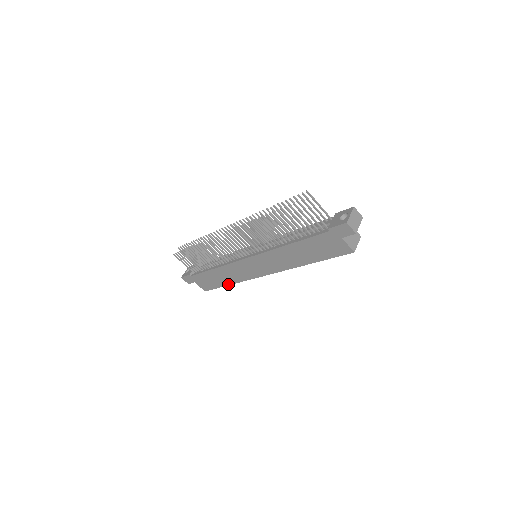
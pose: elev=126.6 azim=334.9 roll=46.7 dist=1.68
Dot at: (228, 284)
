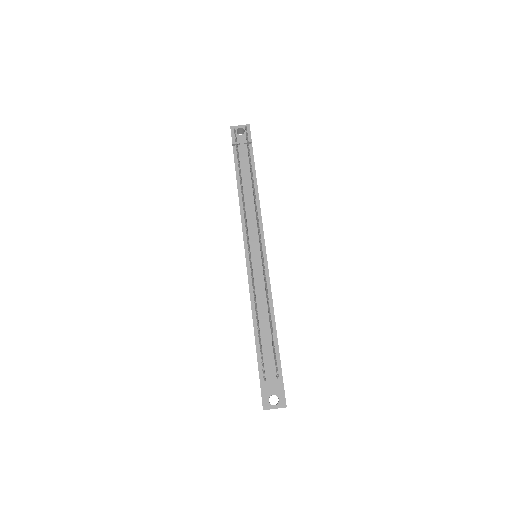
Dot at: occluded
